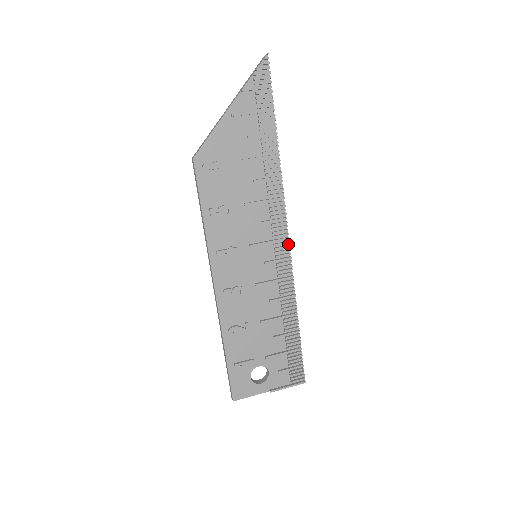
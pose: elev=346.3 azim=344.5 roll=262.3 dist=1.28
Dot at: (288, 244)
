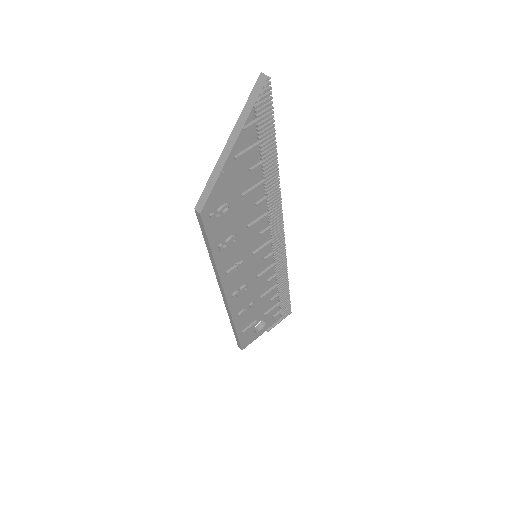
Dot at: (282, 235)
